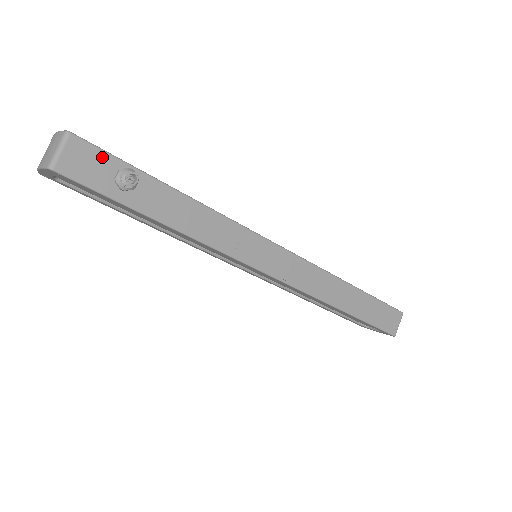
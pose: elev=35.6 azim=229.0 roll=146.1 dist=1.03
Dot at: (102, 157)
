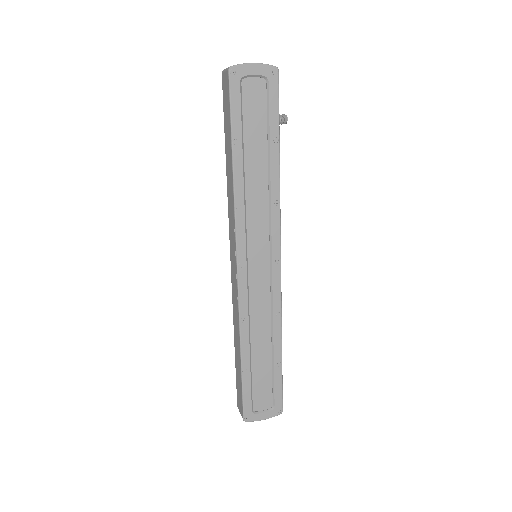
Dot at: occluded
